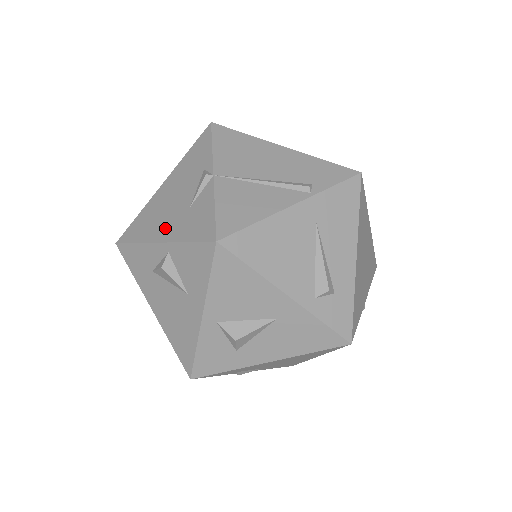
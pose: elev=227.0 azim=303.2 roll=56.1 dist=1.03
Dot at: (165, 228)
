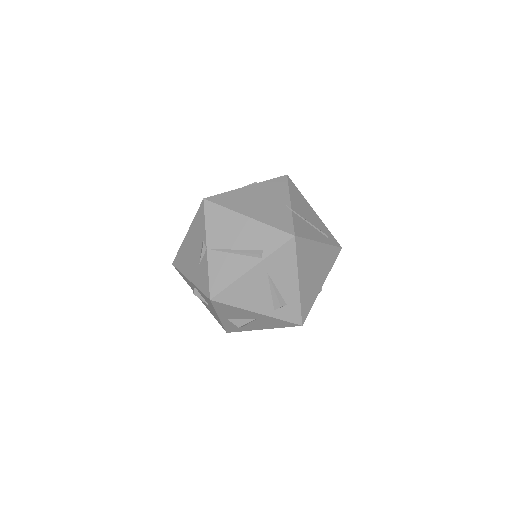
Dot at: (191, 272)
